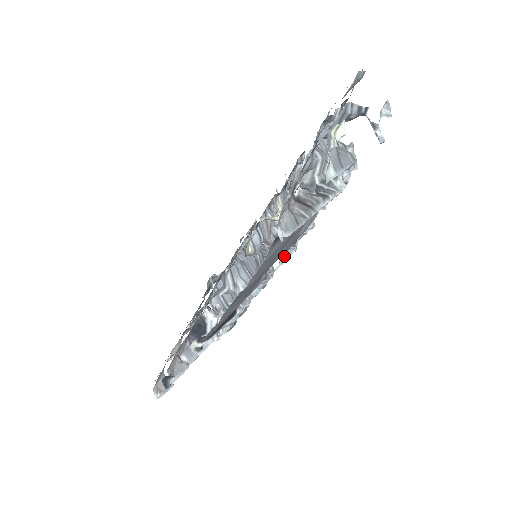
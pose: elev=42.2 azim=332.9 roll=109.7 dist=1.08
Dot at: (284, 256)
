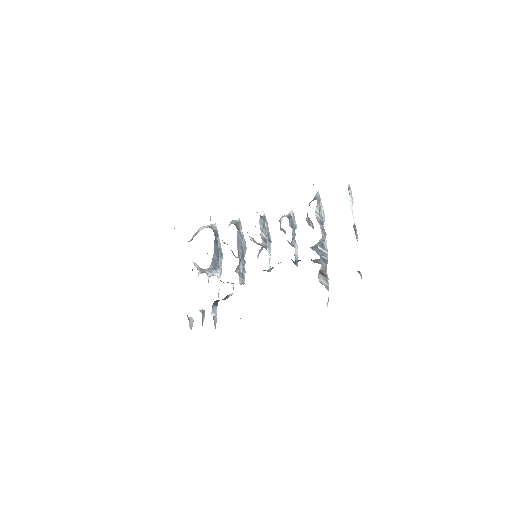
Dot at: occluded
